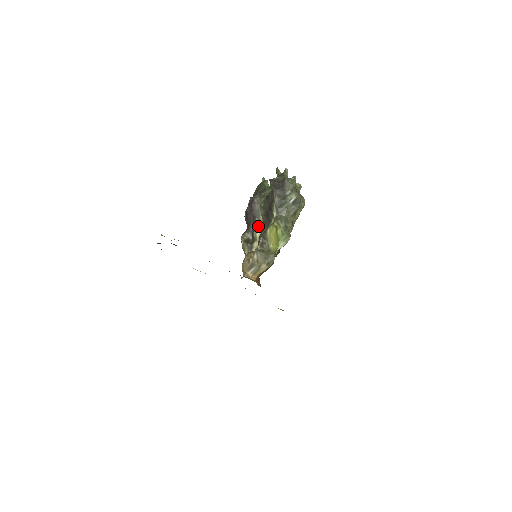
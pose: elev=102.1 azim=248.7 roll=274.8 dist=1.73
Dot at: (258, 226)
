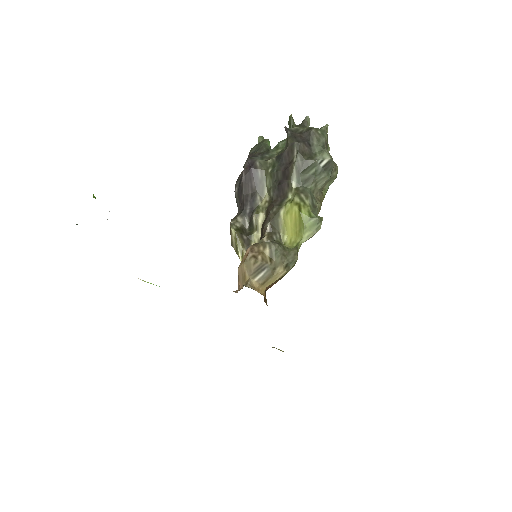
Dot at: (261, 205)
